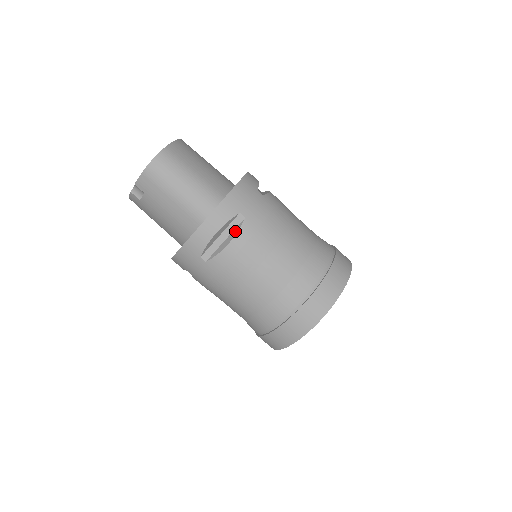
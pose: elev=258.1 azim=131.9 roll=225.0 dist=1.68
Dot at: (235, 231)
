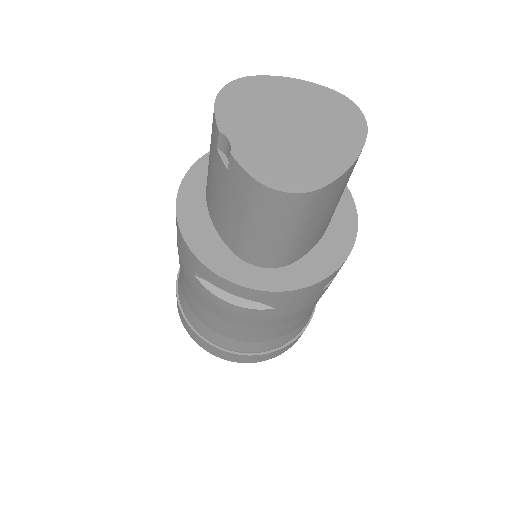
Dot at: (251, 304)
